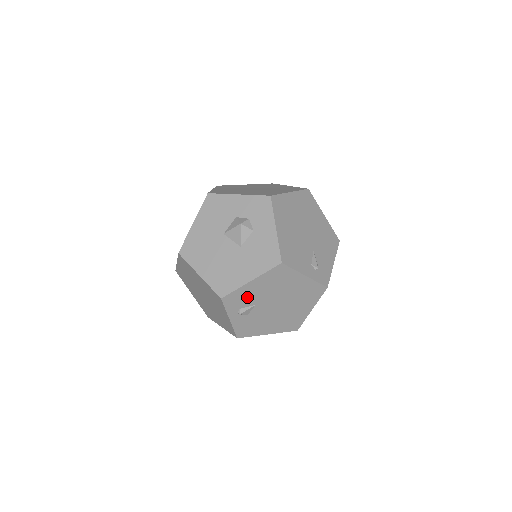
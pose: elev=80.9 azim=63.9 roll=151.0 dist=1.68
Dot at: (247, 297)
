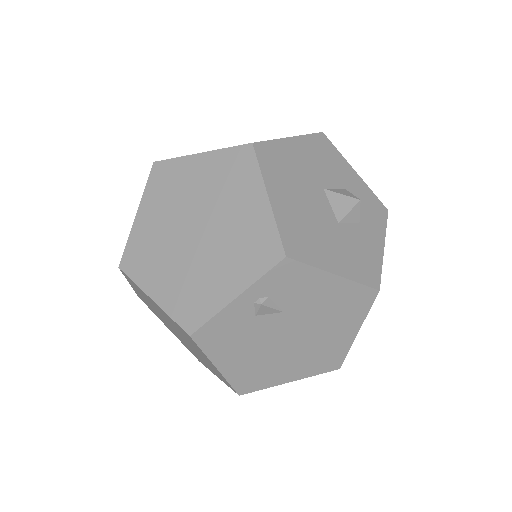
Dot at: (298, 290)
